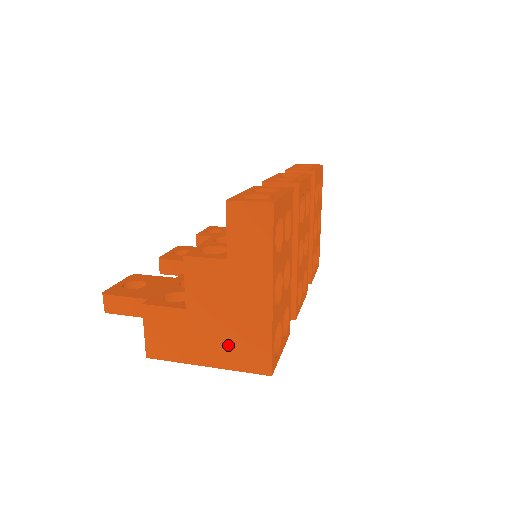
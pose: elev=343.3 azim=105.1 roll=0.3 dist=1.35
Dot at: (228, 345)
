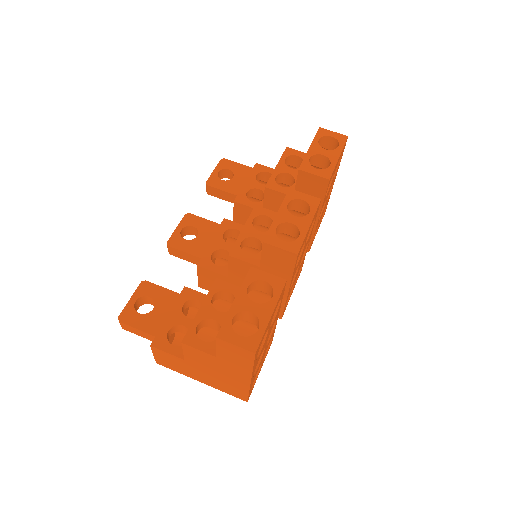
Dot at: (217, 382)
